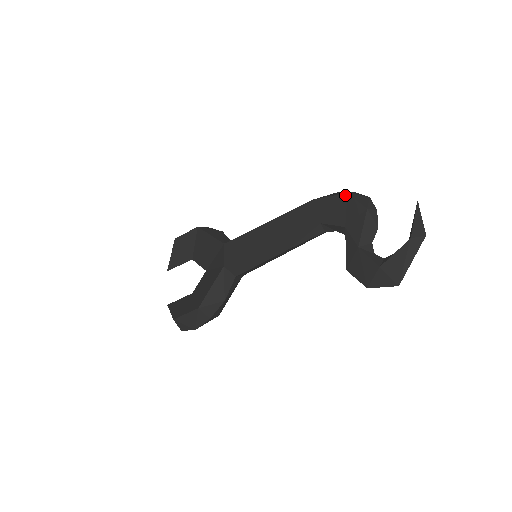
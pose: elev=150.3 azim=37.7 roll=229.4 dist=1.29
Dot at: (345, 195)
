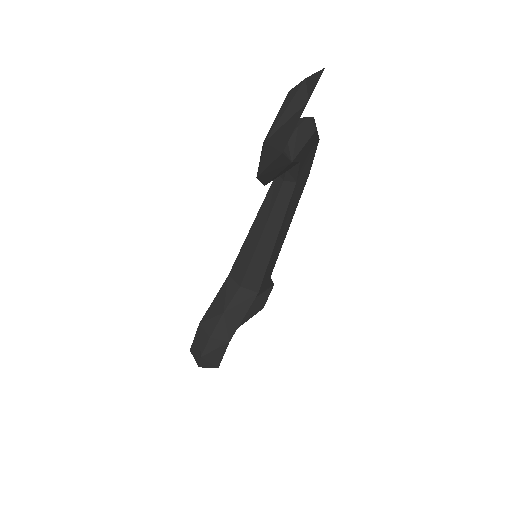
Dot at: occluded
